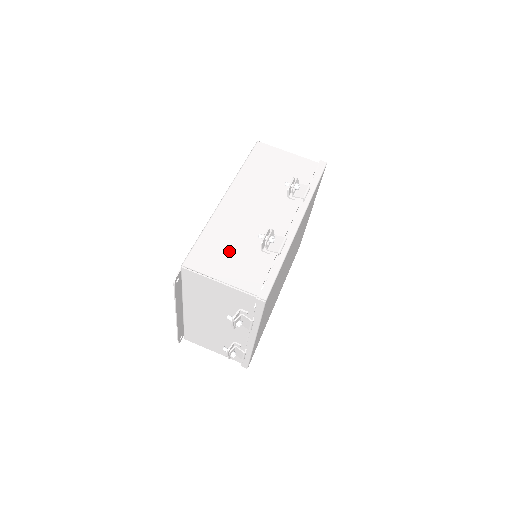
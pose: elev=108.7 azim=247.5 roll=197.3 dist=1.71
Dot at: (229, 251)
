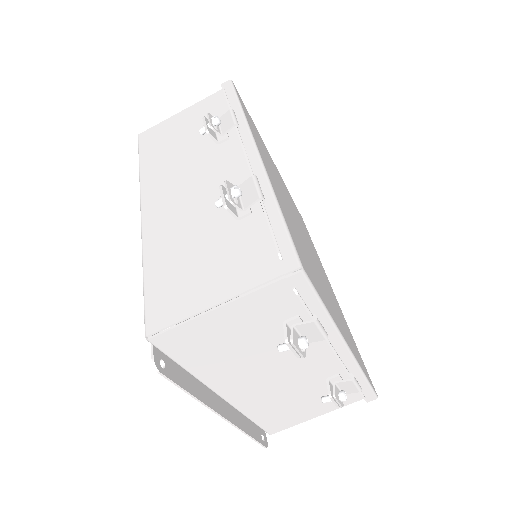
Dot at: (196, 260)
